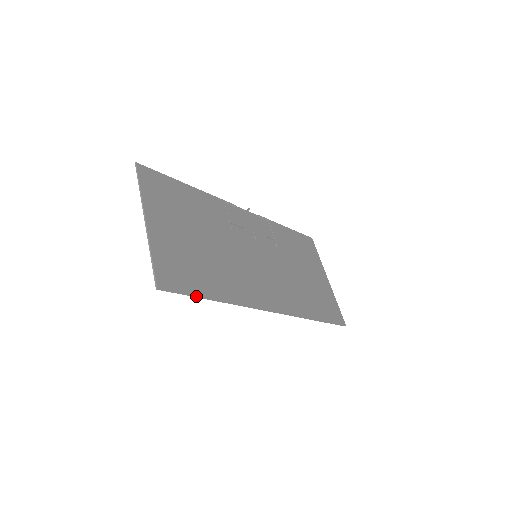
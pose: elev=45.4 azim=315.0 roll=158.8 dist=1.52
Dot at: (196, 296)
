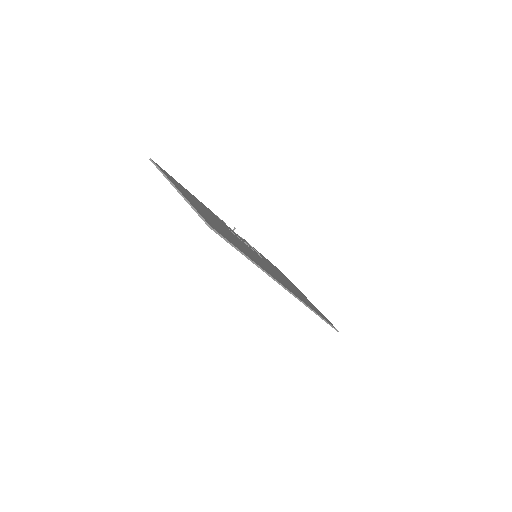
Dot at: (236, 248)
